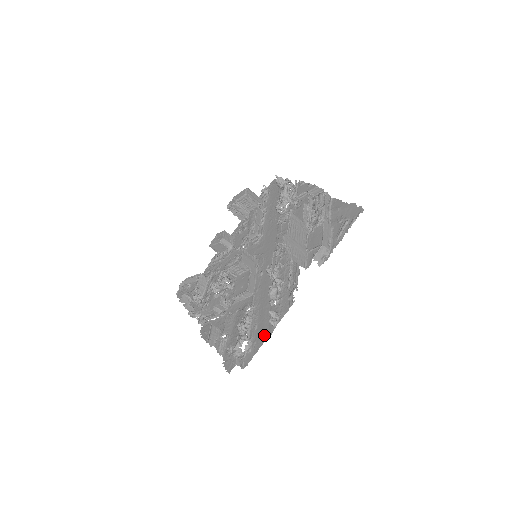
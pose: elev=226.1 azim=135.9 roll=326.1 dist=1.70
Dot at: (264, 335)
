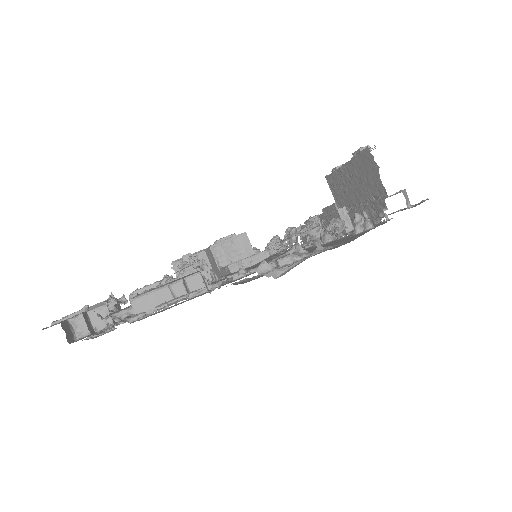
Dot at: (354, 236)
